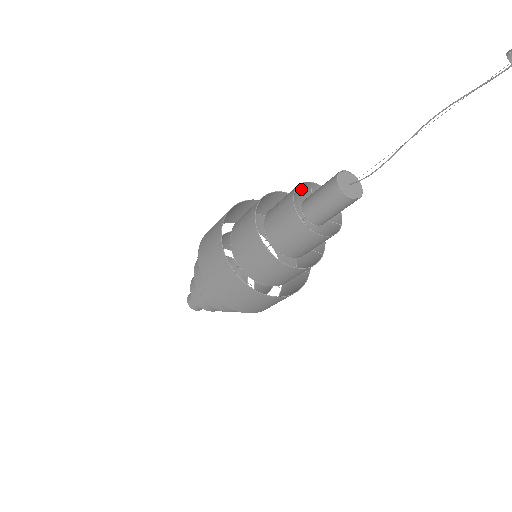
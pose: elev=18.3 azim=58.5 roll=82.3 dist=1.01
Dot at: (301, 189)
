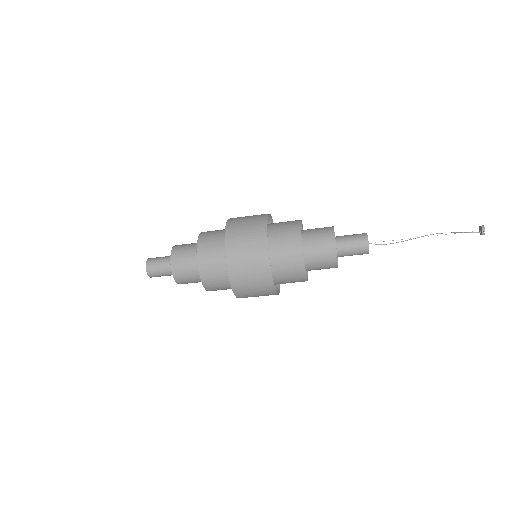
Dot at: (323, 232)
